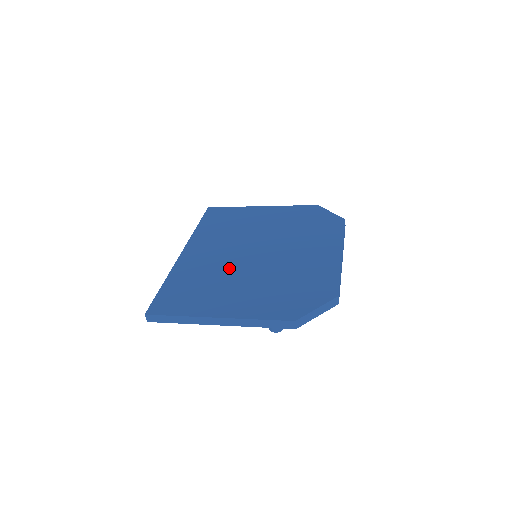
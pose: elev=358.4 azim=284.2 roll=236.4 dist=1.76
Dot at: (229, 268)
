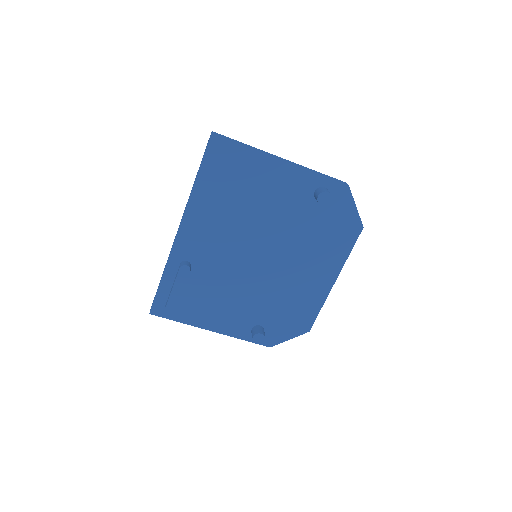
Dot at: occluded
